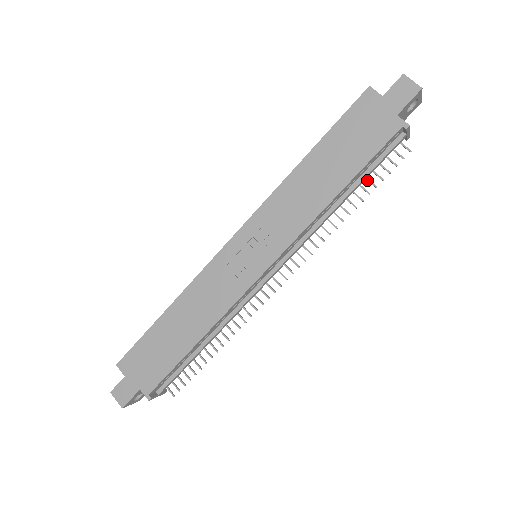
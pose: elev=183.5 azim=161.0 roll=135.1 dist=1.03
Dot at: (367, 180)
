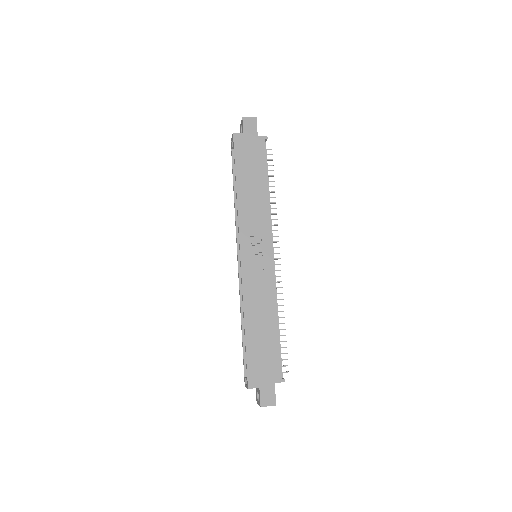
Dot at: occluded
